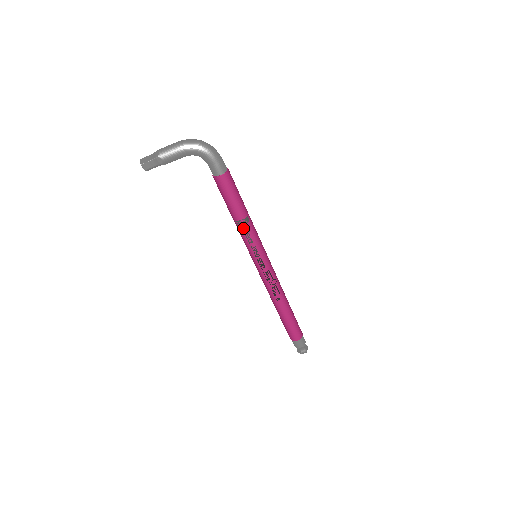
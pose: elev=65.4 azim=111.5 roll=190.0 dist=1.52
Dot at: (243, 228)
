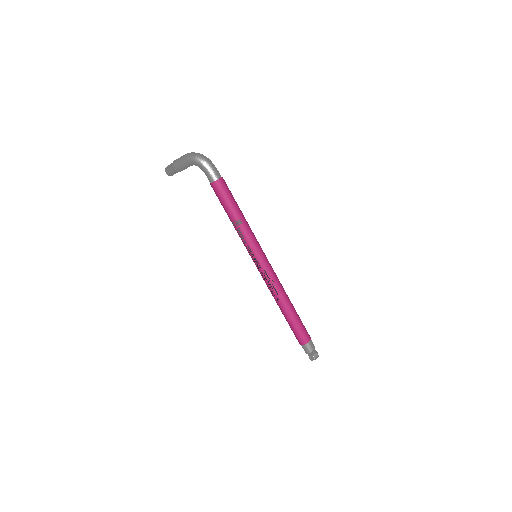
Dot at: (237, 229)
